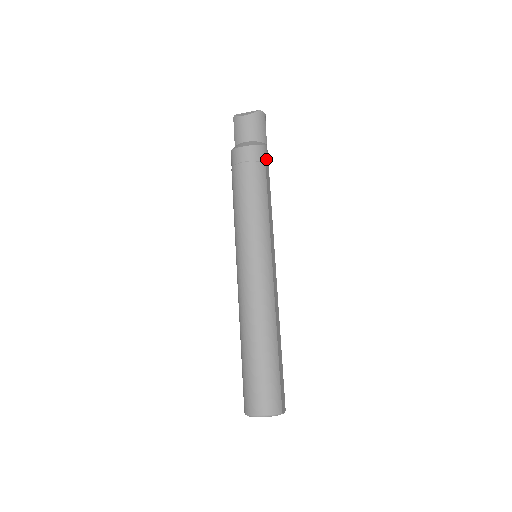
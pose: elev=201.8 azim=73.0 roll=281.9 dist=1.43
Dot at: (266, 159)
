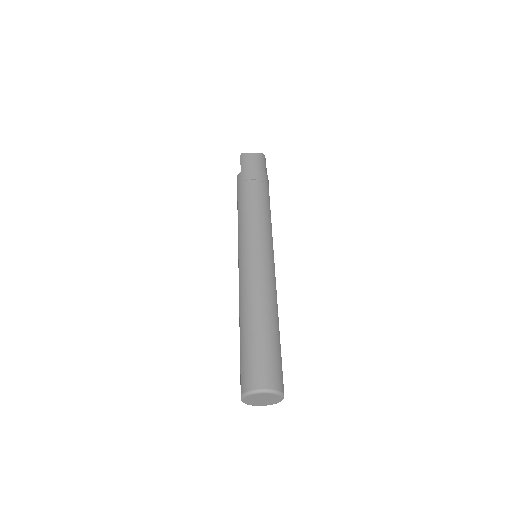
Dot at: occluded
